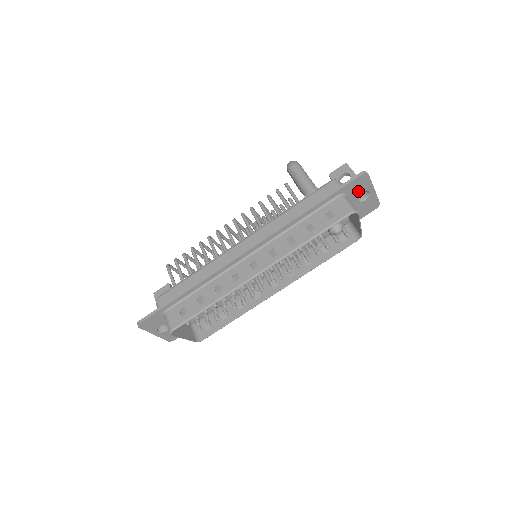
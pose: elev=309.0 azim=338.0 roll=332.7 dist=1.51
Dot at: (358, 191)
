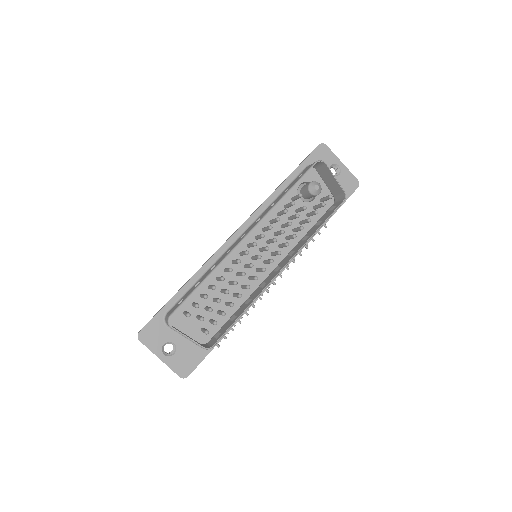
Dot at: occluded
